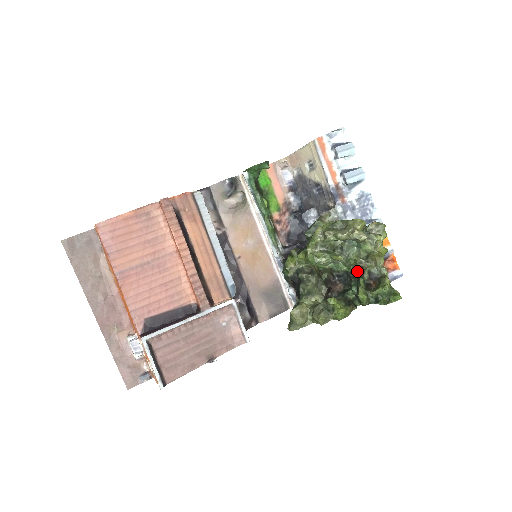
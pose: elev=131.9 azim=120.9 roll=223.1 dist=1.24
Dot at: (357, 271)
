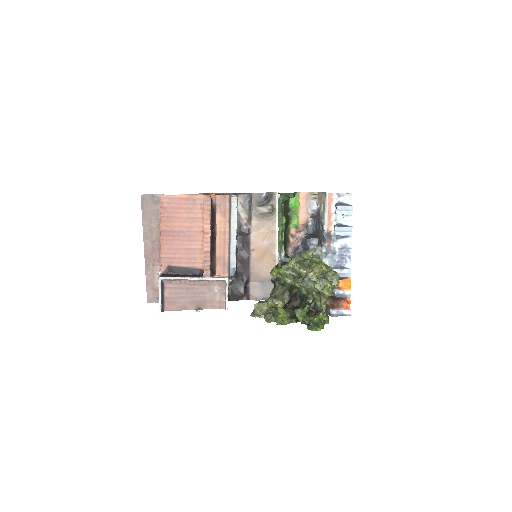
Dot at: (310, 298)
